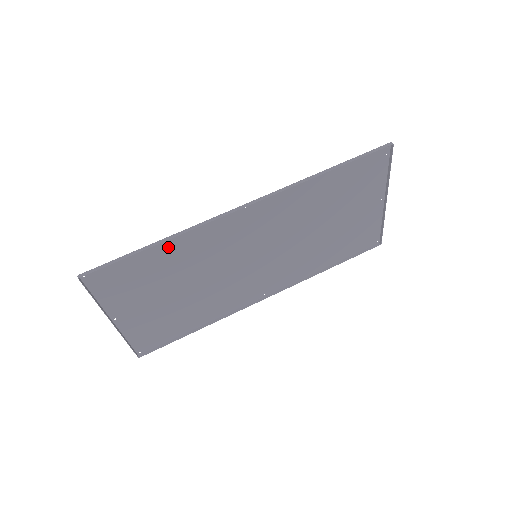
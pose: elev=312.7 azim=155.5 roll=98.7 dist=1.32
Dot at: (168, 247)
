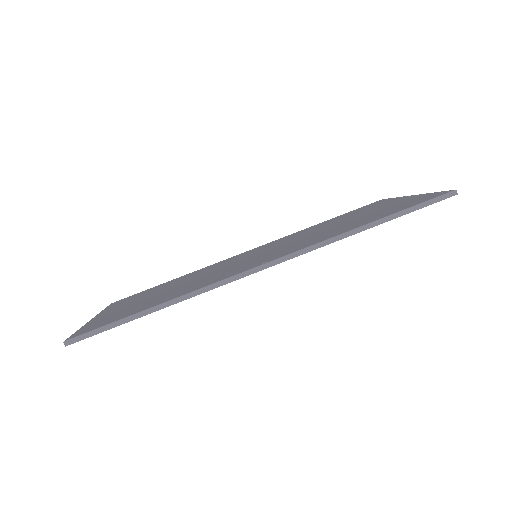
Dot at: (168, 299)
